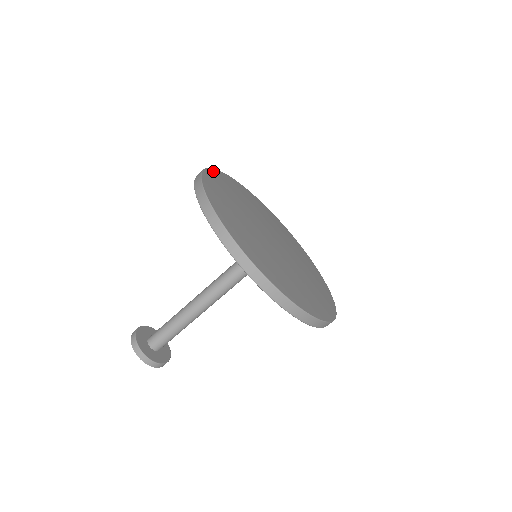
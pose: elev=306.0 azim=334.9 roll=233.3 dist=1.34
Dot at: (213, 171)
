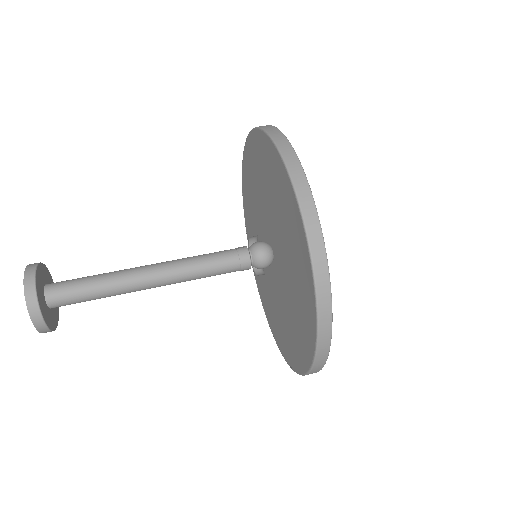
Dot at: occluded
